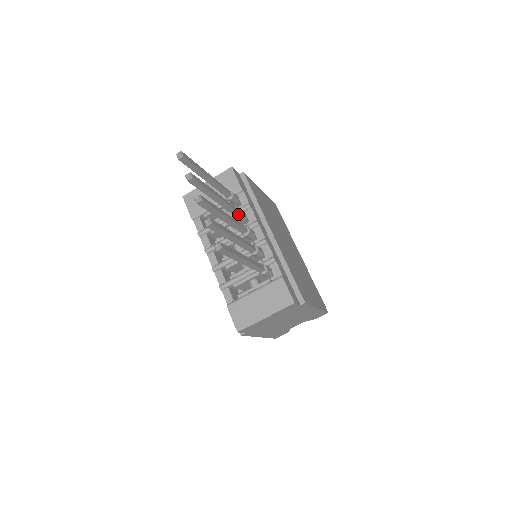
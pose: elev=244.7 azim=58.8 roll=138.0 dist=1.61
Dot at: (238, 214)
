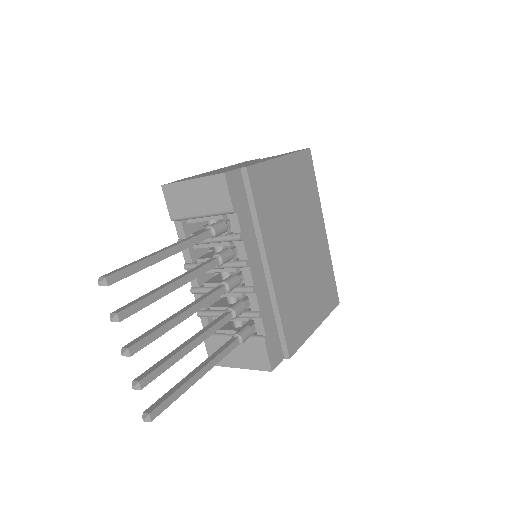
Dot at: (218, 264)
